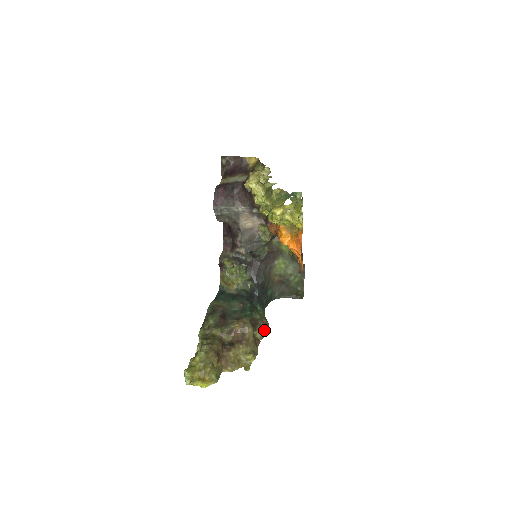
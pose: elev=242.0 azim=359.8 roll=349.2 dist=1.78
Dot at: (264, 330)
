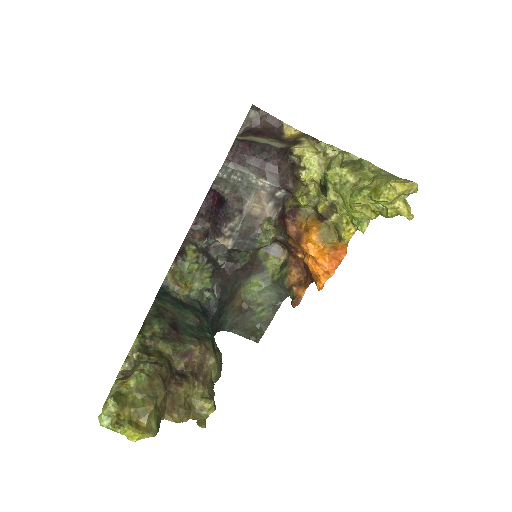
Dot at: (220, 369)
